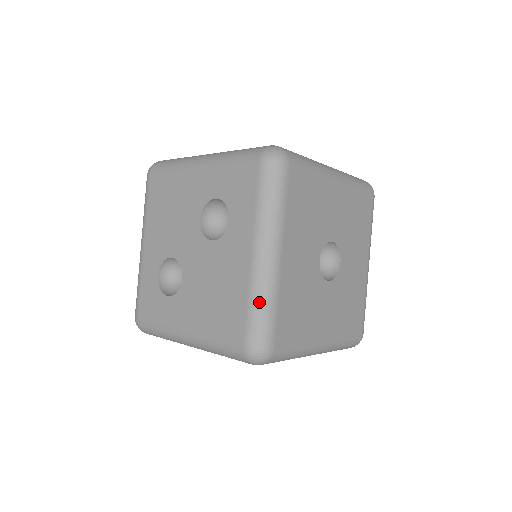
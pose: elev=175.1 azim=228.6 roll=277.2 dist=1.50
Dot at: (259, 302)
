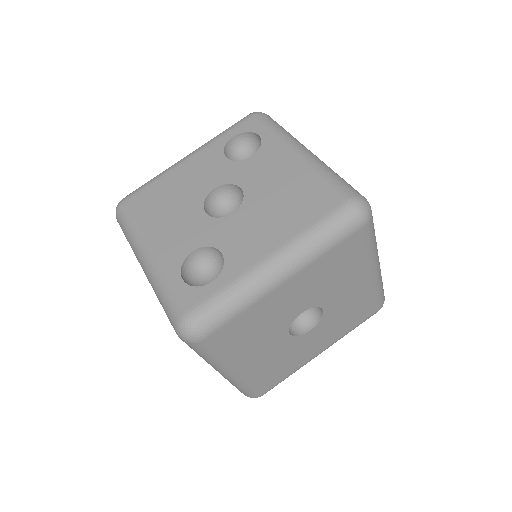
Dot at: (235, 386)
